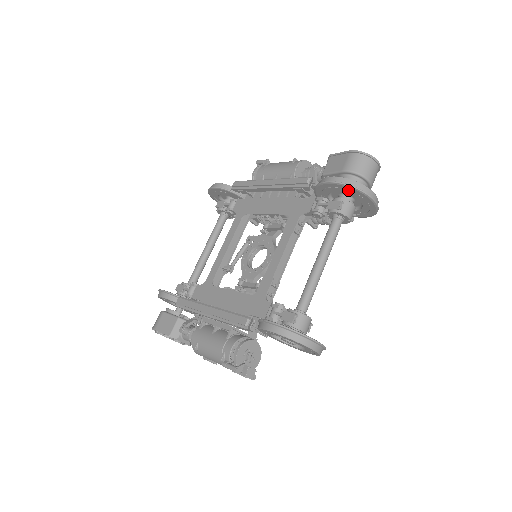
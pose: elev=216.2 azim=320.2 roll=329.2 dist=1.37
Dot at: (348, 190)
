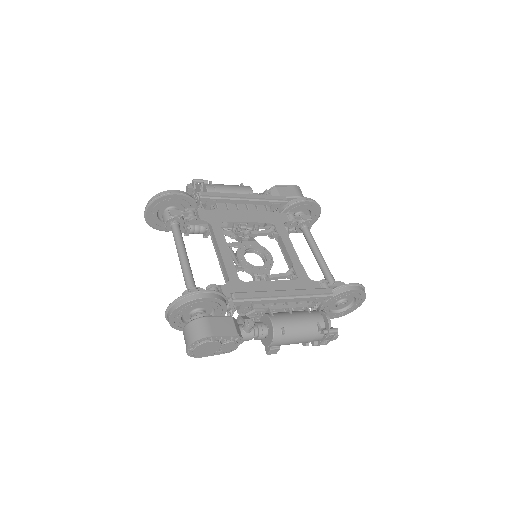
Dot at: (314, 208)
